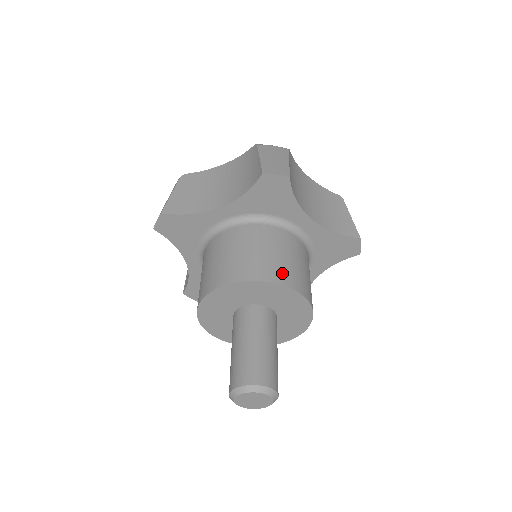
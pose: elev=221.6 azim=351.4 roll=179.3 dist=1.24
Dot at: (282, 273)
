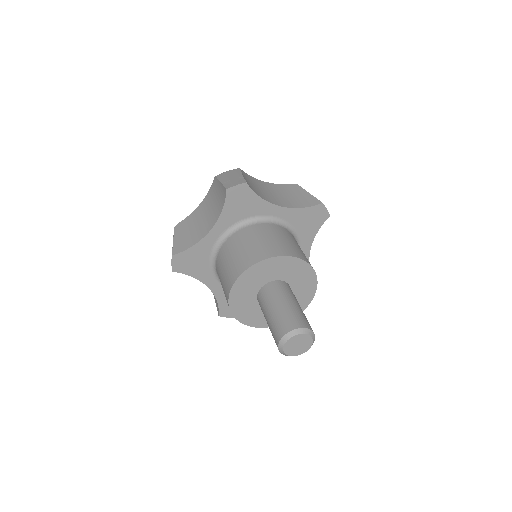
Dot at: occluded
